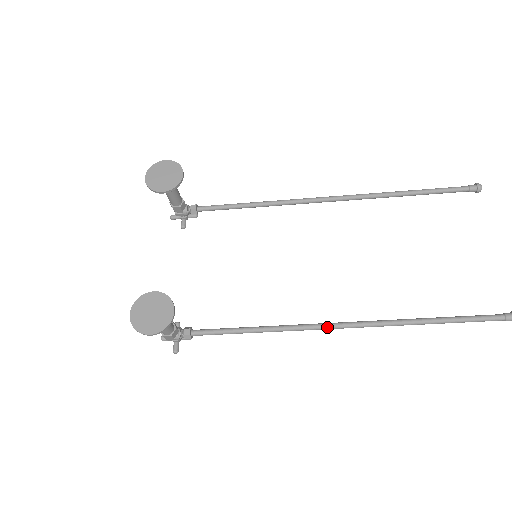
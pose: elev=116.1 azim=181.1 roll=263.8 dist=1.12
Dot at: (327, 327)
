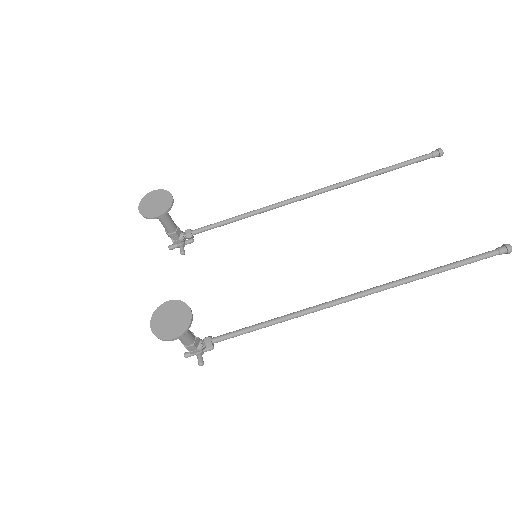
Dot at: (338, 302)
